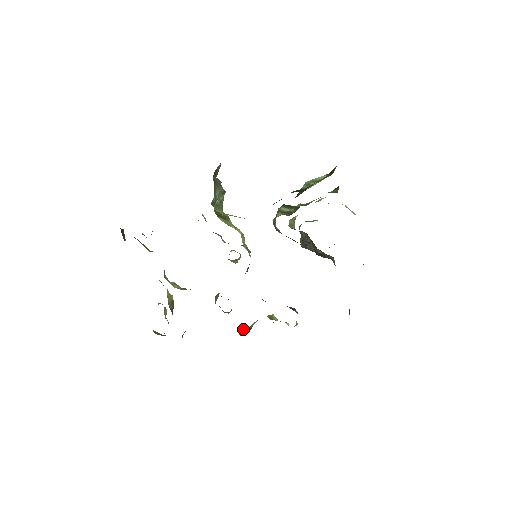
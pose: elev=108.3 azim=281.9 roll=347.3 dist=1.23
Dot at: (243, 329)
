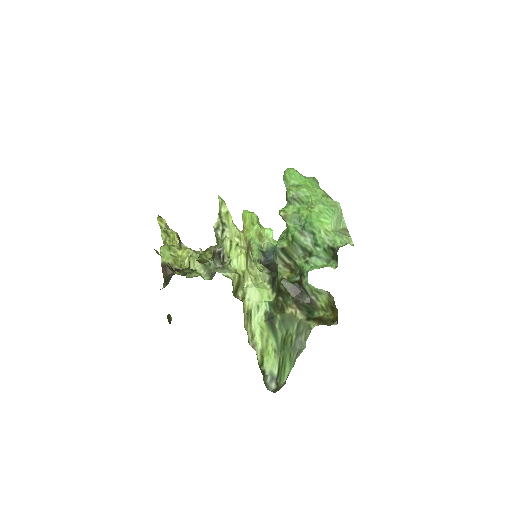
Dot at: occluded
